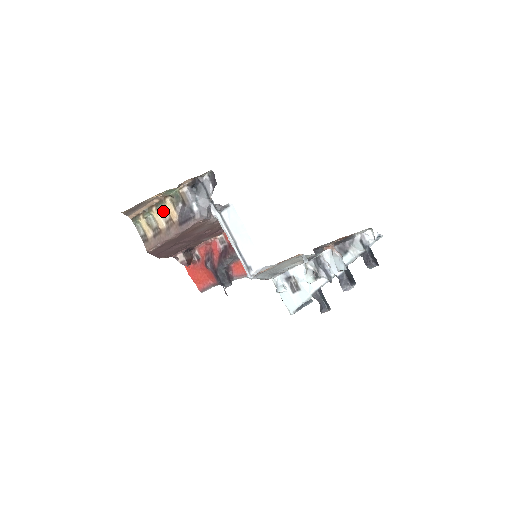
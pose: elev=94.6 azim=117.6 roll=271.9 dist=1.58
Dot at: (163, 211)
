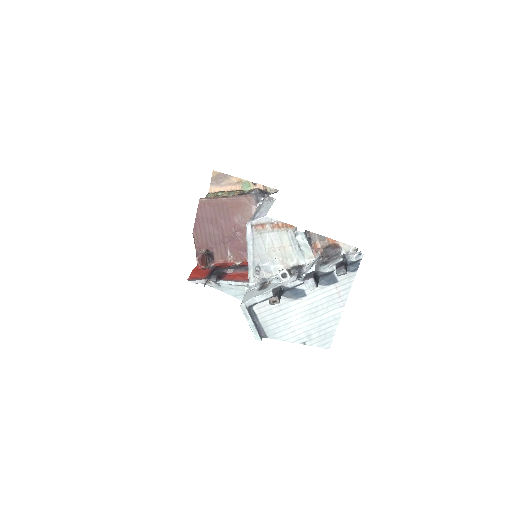
Dot at: (231, 194)
